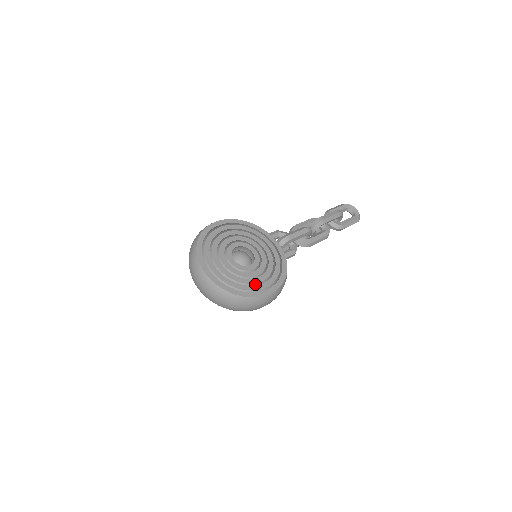
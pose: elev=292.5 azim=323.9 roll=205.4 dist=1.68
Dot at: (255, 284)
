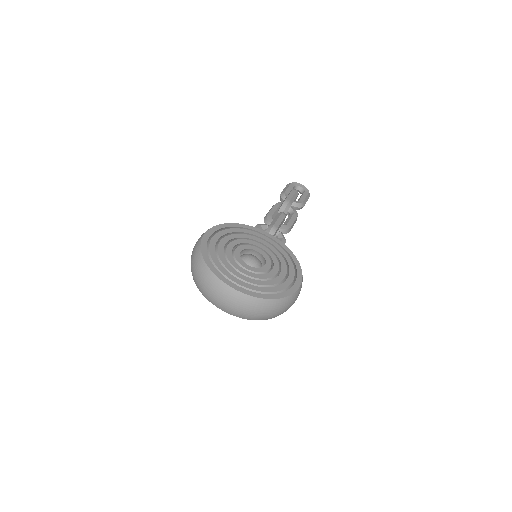
Dot at: (281, 282)
